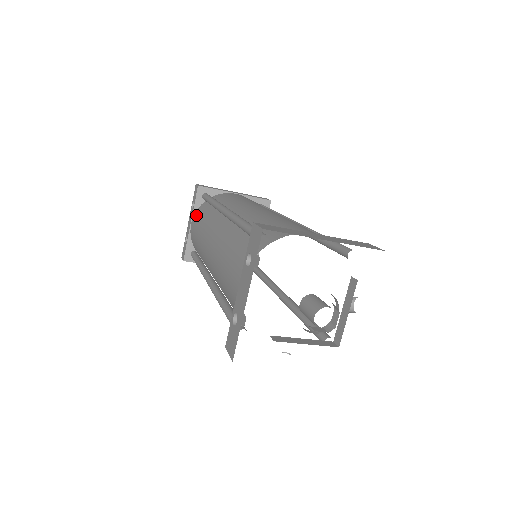
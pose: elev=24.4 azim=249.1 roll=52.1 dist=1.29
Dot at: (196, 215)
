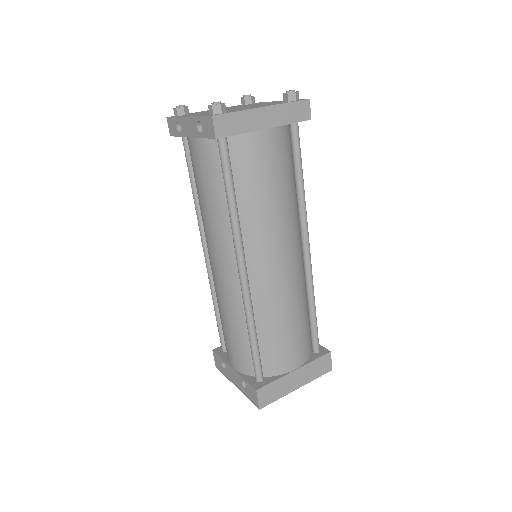
Dot at: (202, 153)
